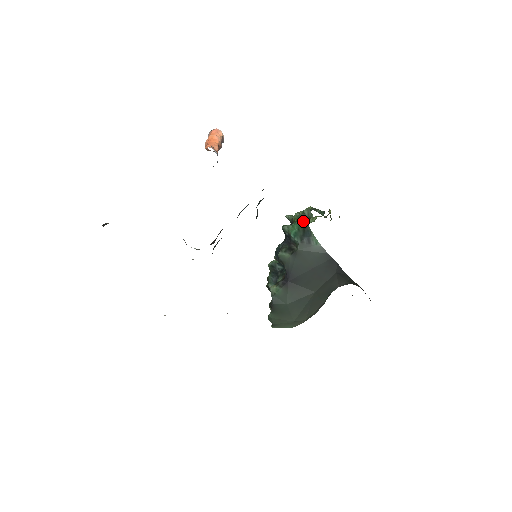
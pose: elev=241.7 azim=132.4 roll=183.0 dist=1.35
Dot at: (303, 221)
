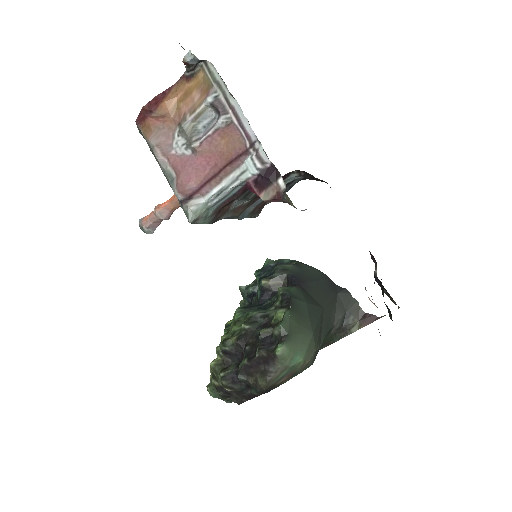
Dot at: occluded
